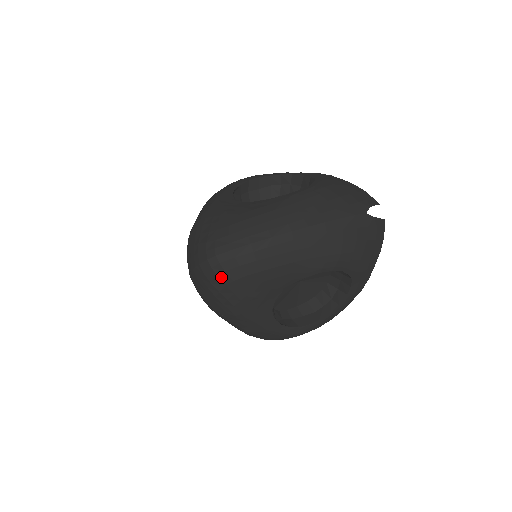
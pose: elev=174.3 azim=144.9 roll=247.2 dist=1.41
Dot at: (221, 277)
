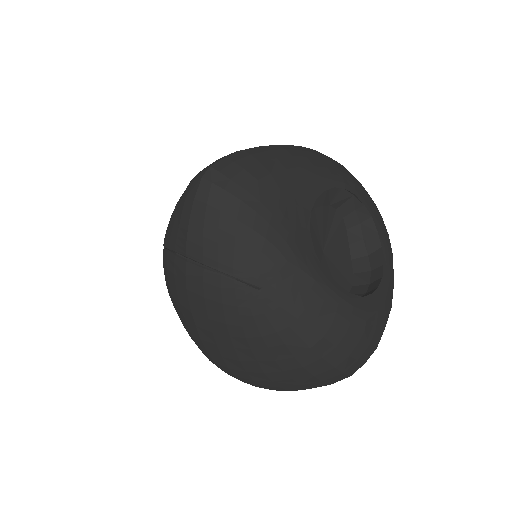
Dot at: (229, 190)
